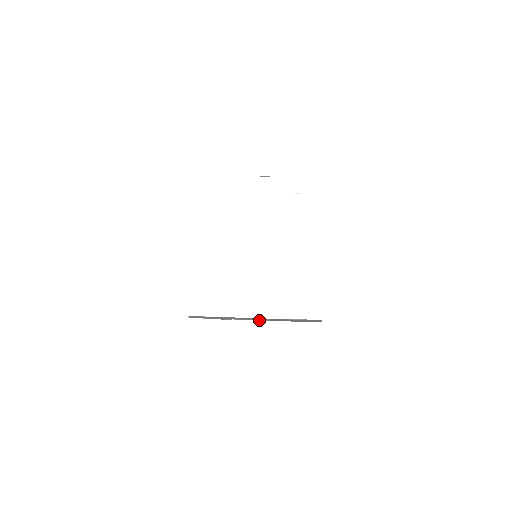
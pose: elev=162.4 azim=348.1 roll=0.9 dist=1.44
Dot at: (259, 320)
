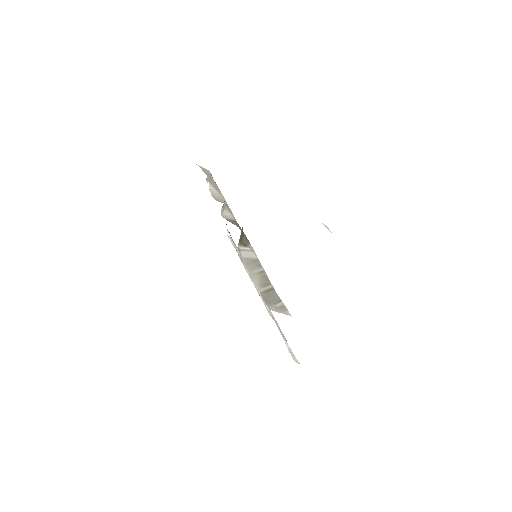
Dot at: occluded
